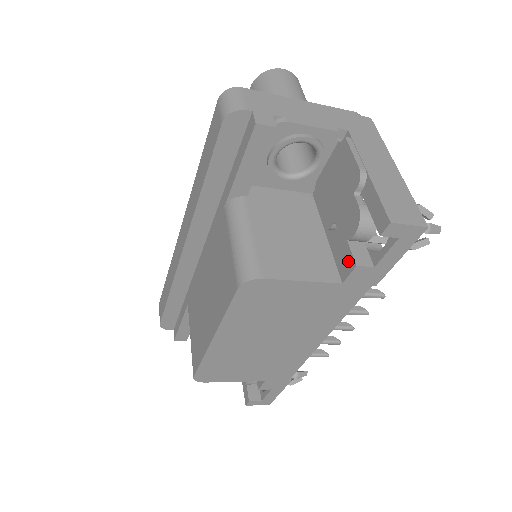
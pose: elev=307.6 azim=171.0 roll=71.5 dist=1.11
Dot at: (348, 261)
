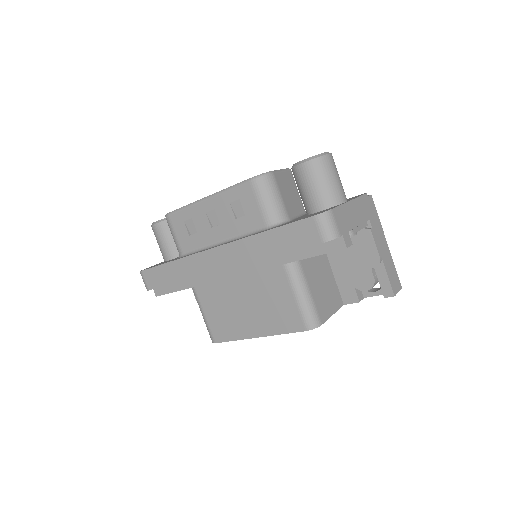
Dot at: (352, 296)
